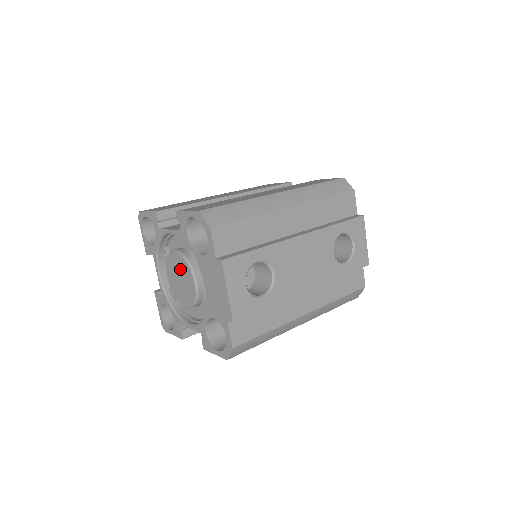
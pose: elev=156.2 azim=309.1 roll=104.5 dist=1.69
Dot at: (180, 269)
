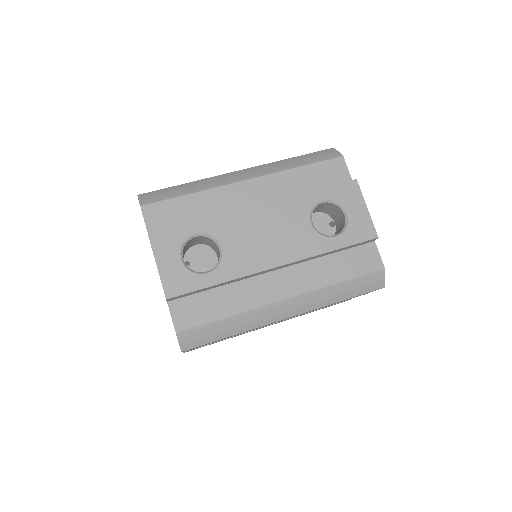
Dot at: occluded
